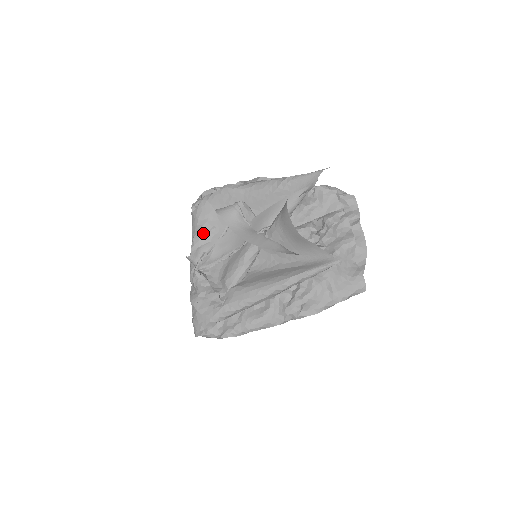
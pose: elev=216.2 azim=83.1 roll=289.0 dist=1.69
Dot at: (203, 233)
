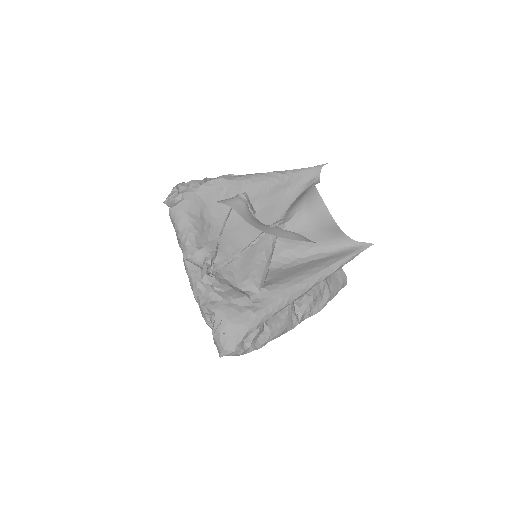
Dot at: (199, 231)
